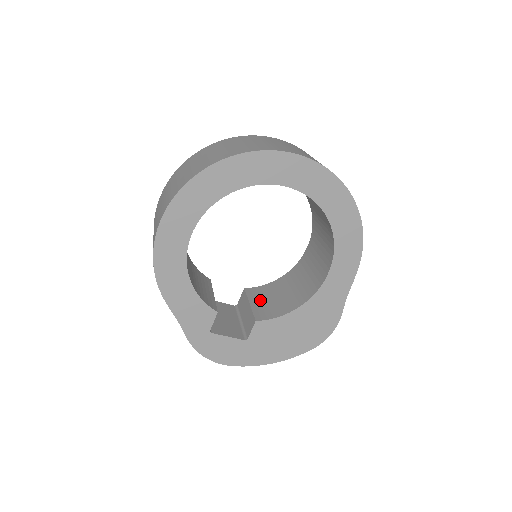
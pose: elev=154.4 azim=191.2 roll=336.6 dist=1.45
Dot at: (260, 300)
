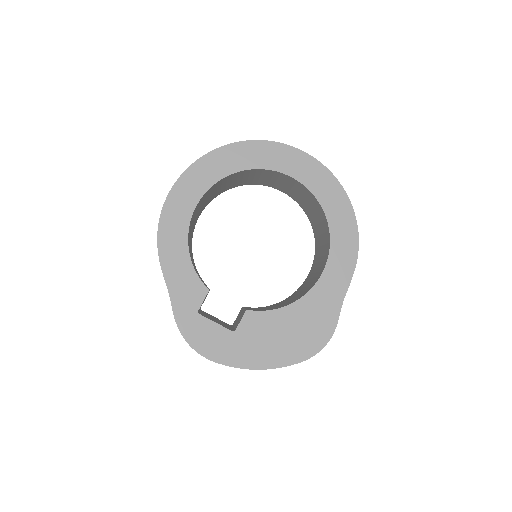
Dot at: occluded
